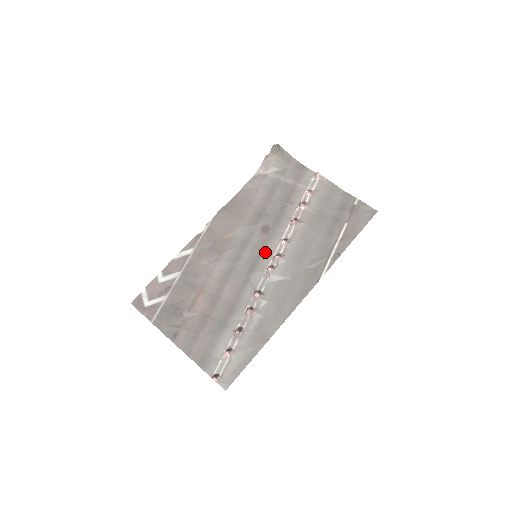
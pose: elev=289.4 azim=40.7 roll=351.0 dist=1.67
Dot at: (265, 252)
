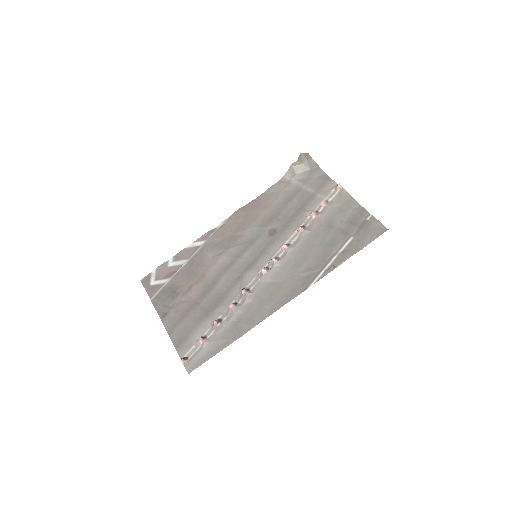
Dot at: (266, 254)
